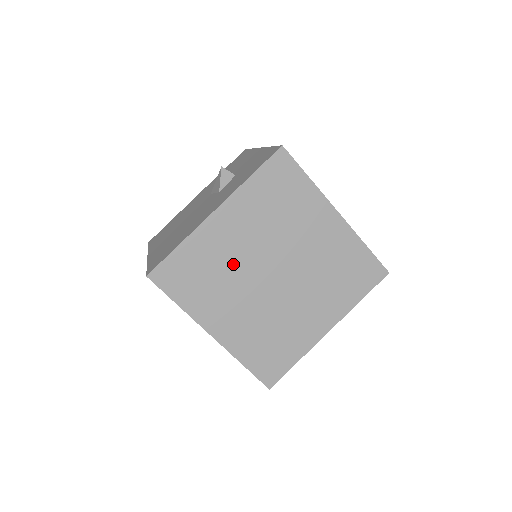
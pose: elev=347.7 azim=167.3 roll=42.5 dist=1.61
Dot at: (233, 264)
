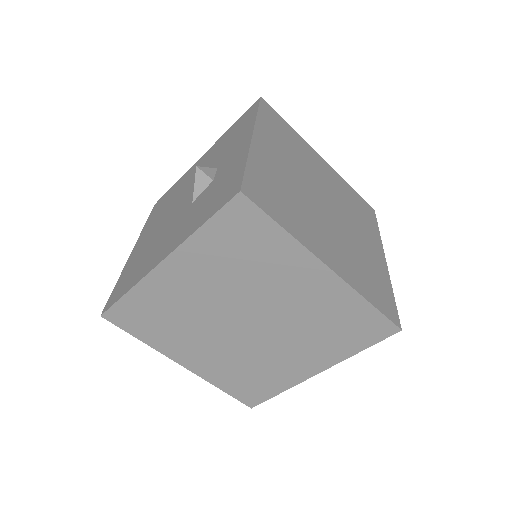
Dot at: (194, 311)
